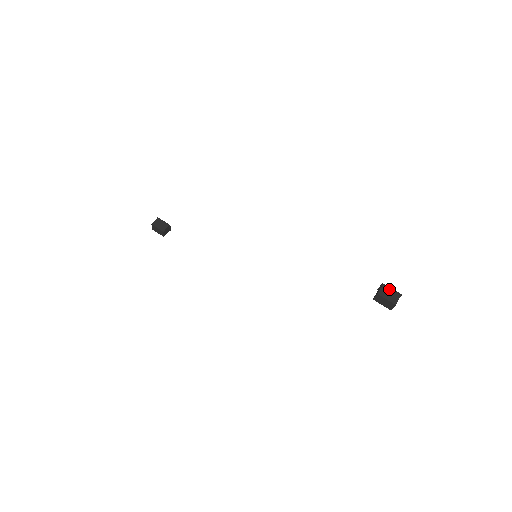
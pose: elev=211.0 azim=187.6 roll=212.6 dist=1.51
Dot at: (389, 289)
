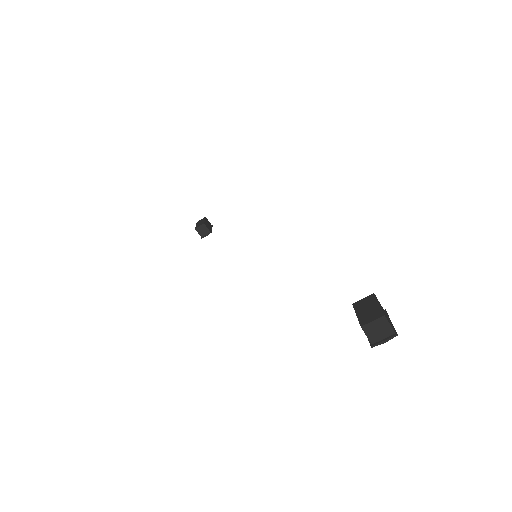
Dot at: (388, 317)
